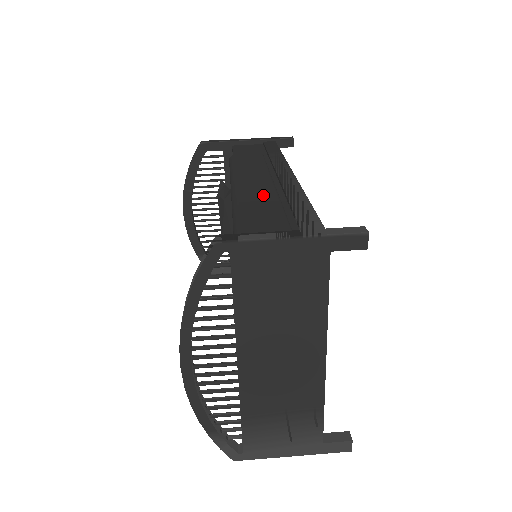
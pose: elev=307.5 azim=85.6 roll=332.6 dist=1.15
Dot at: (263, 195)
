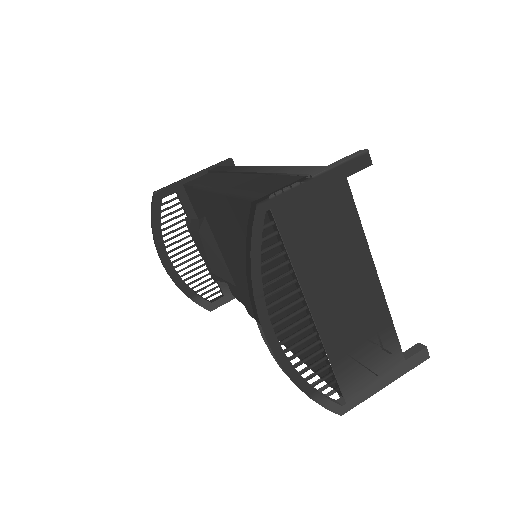
Dot at: (256, 179)
